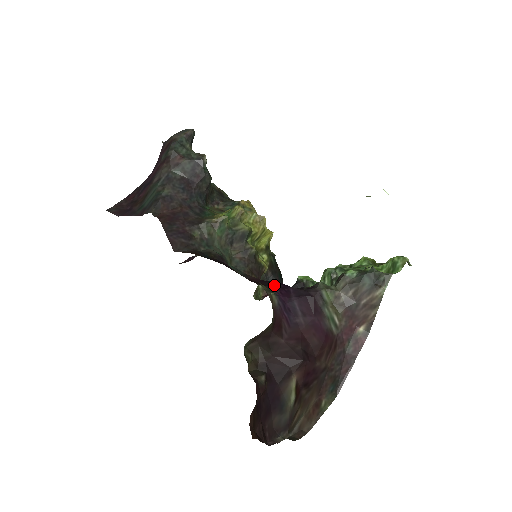
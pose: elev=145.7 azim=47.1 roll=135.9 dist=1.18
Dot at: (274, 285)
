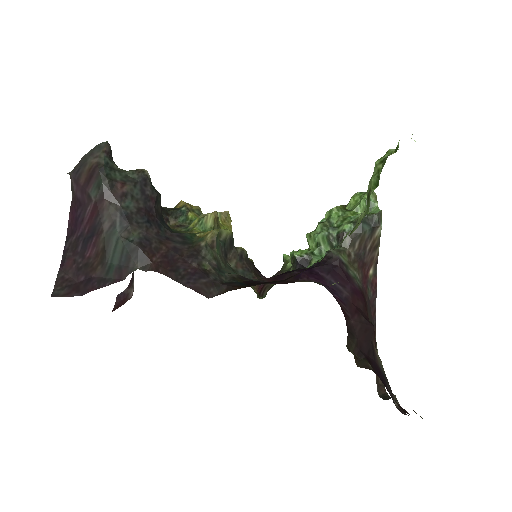
Dot at: (302, 275)
